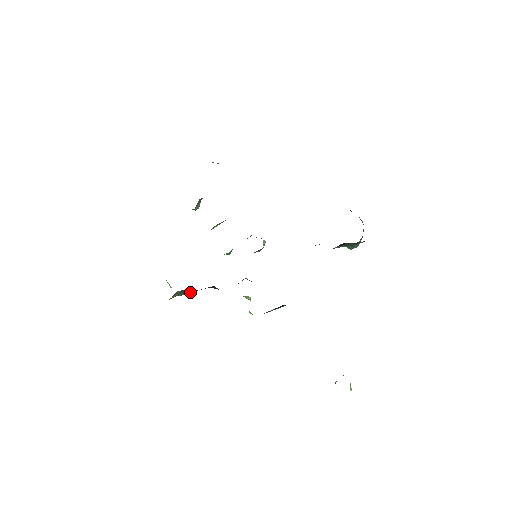
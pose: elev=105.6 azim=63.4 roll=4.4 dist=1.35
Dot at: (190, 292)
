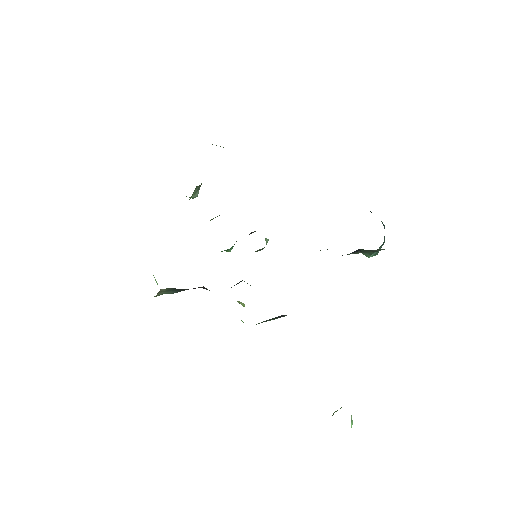
Dot at: (178, 291)
